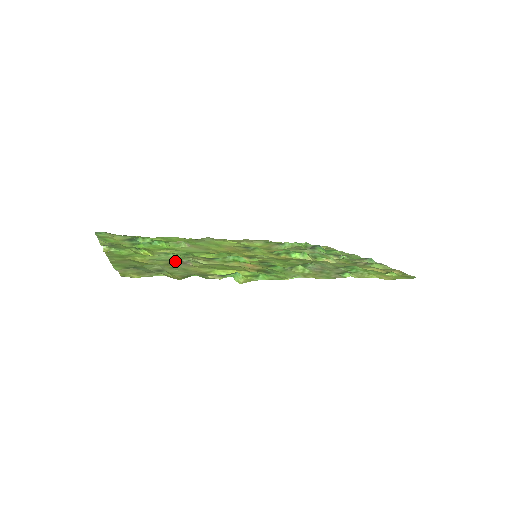
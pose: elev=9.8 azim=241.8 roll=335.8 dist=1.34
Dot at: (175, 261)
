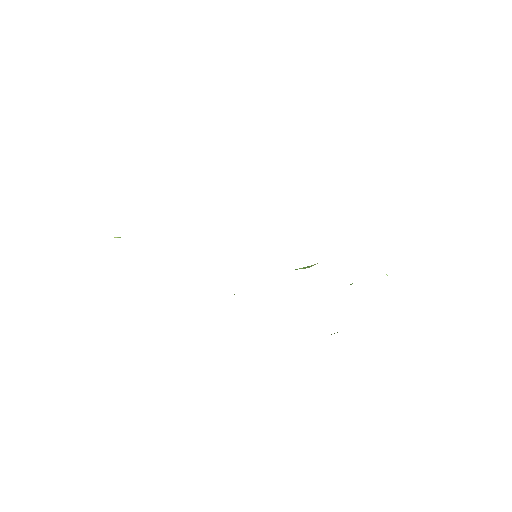
Dot at: occluded
